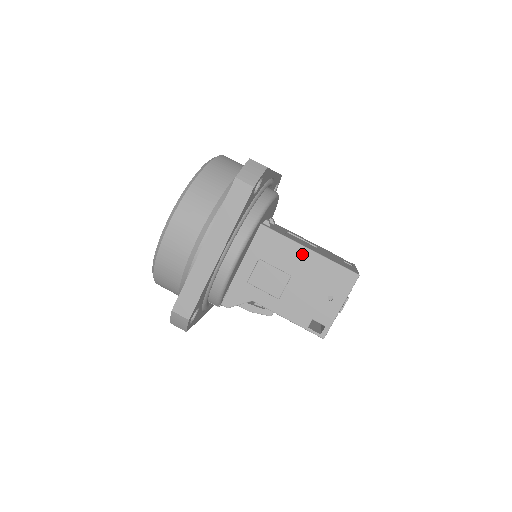
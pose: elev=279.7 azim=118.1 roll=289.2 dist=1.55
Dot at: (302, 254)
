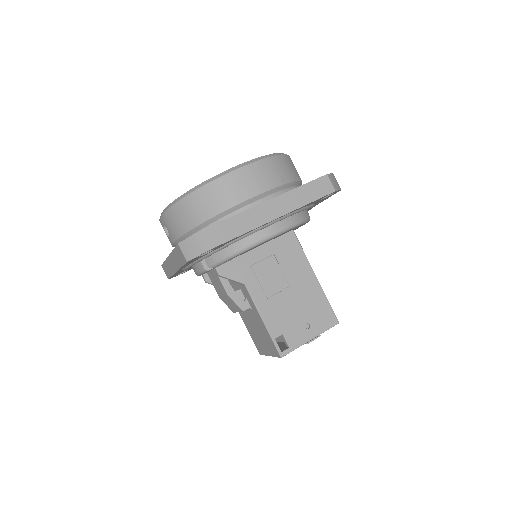
Dot at: (308, 275)
